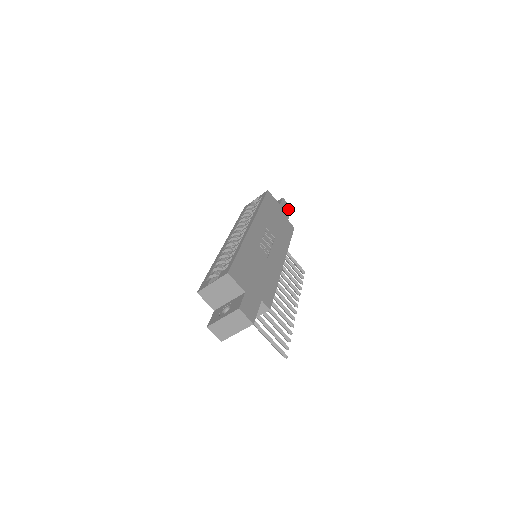
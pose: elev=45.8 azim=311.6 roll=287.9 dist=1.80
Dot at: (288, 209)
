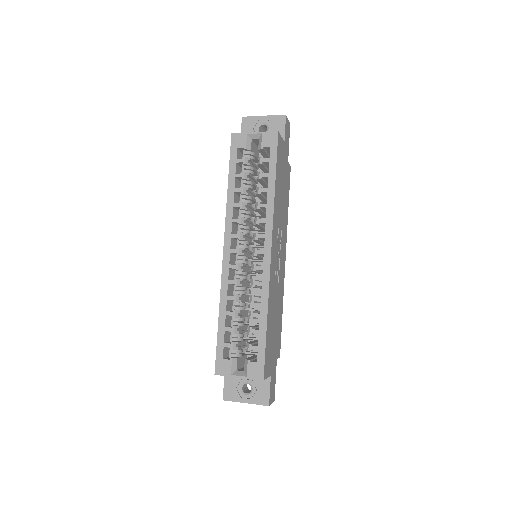
Dot at: (288, 134)
